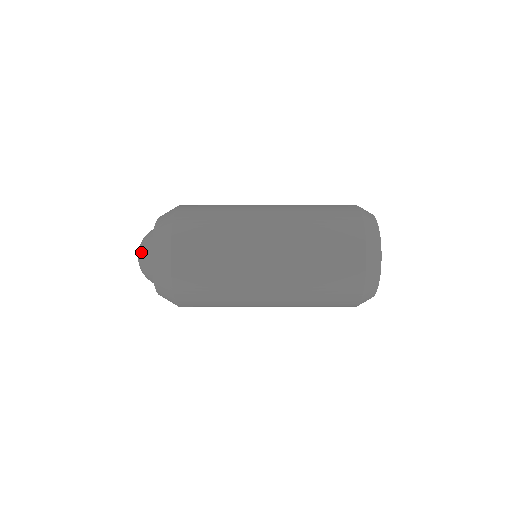
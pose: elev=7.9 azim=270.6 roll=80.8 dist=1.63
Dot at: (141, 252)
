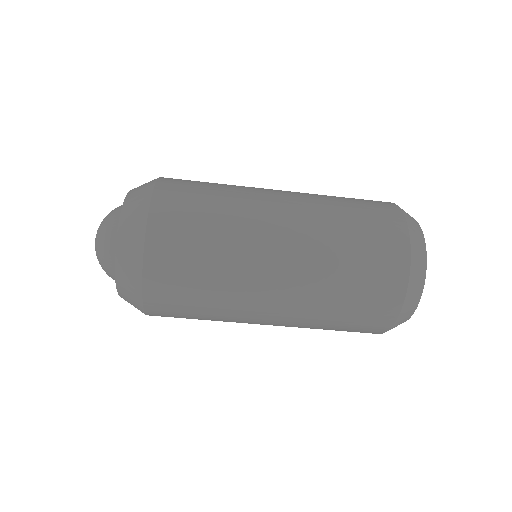
Dot at: (106, 216)
